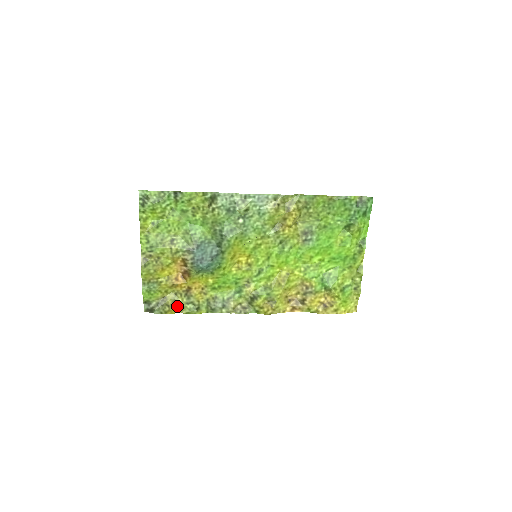
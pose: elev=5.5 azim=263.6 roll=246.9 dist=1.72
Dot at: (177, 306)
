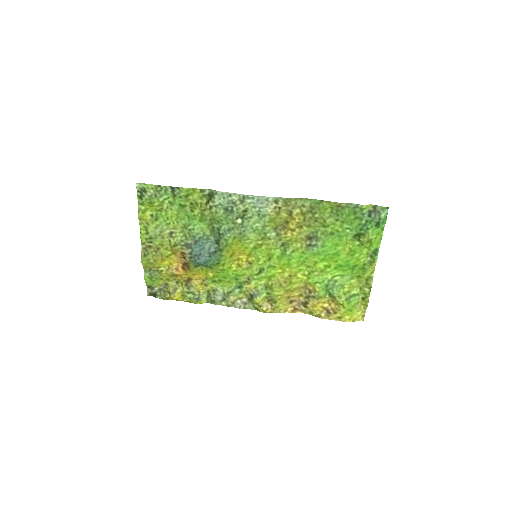
Dot at: (178, 294)
